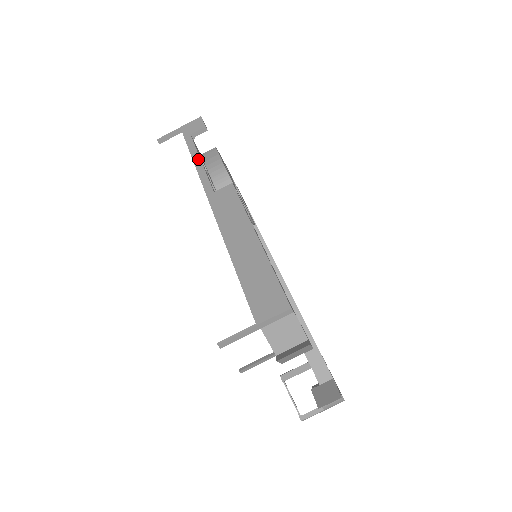
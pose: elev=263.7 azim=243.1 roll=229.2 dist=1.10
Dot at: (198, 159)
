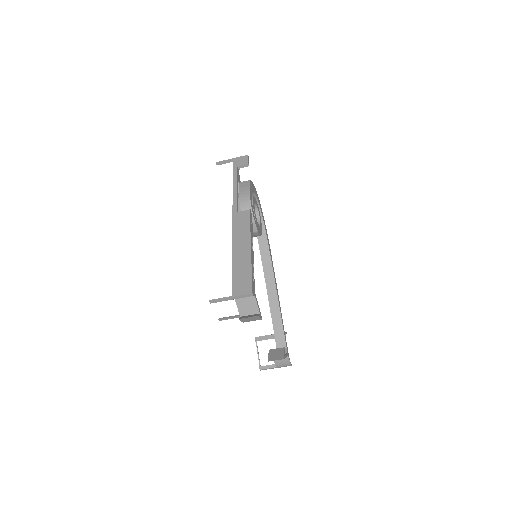
Dot at: (236, 186)
